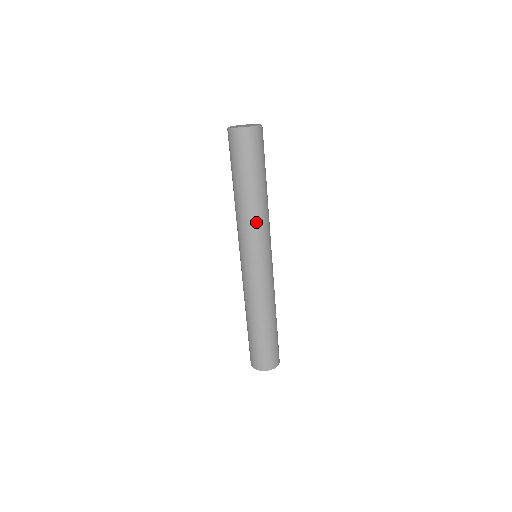
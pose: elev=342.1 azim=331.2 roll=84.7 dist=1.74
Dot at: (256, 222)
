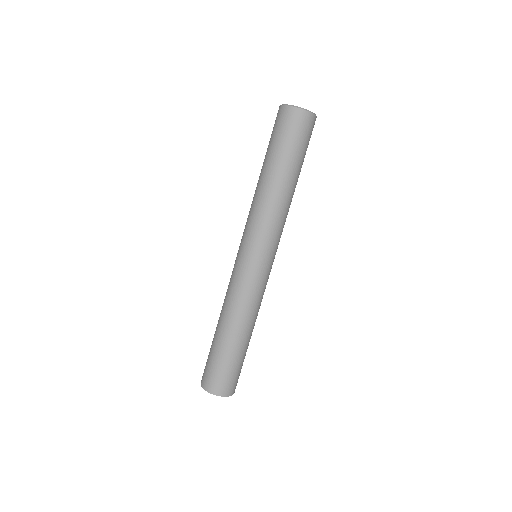
Dot at: (283, 216)
